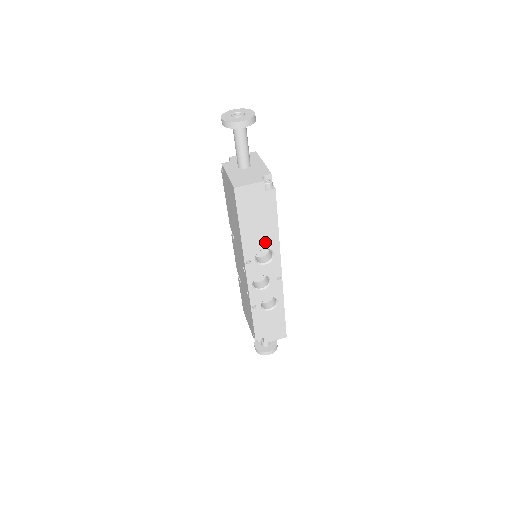
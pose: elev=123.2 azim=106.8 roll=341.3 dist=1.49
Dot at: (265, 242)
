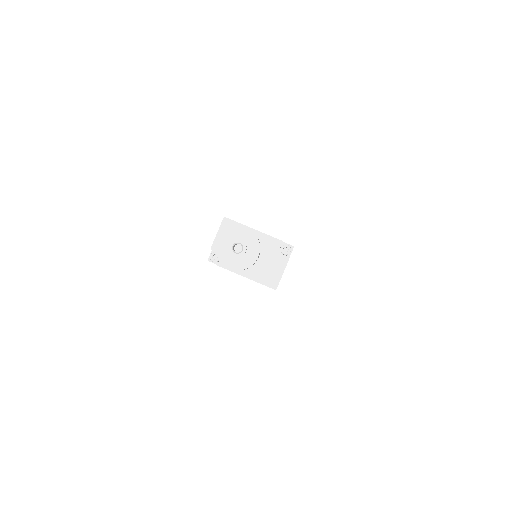
Dot at: occluded
